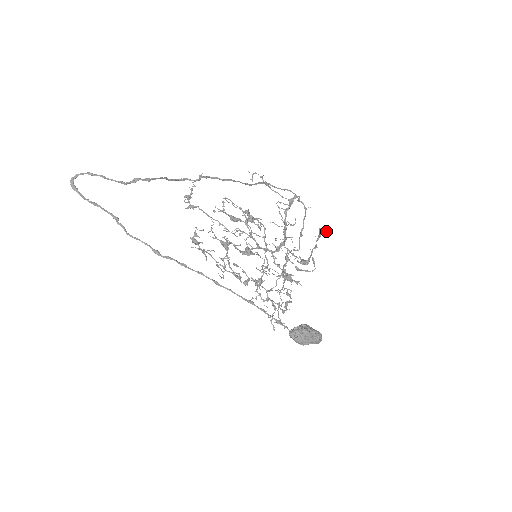
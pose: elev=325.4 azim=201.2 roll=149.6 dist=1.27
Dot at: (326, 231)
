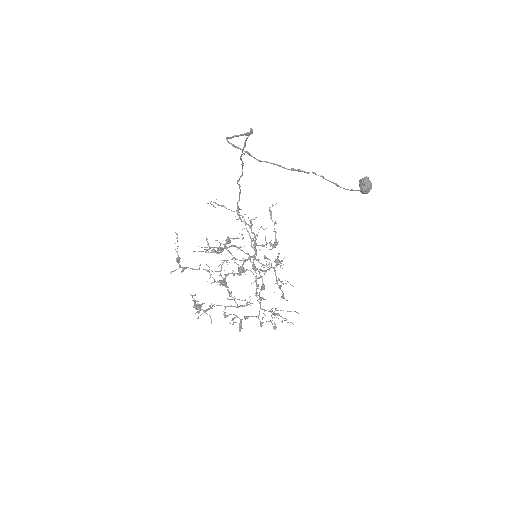
Dot at: (276, 203)
